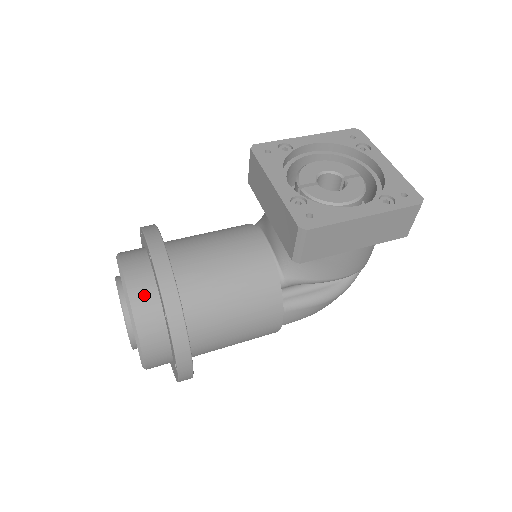
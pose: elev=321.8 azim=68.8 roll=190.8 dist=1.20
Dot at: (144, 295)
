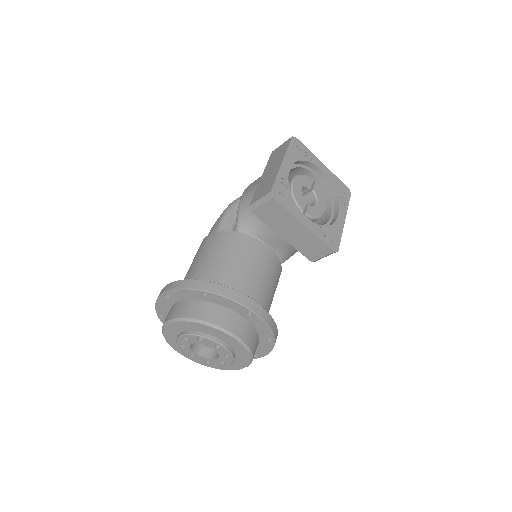
Dot at: (252, 338)
